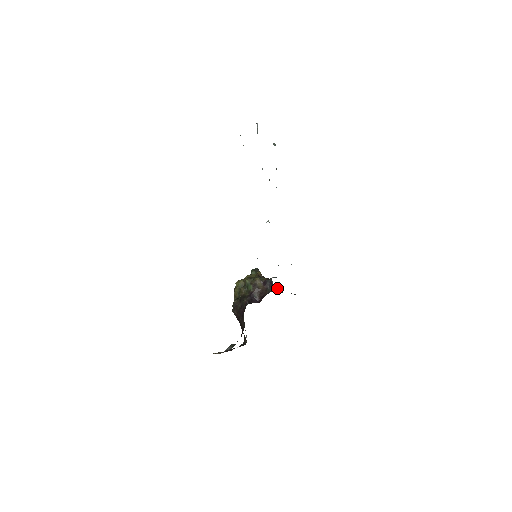
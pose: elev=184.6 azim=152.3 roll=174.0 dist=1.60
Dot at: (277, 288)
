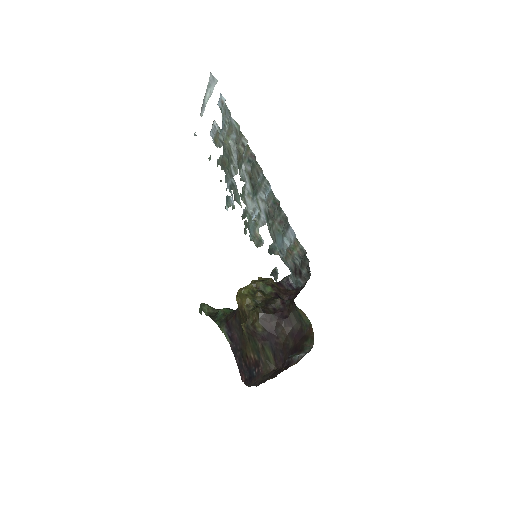
Dot at: occluded
